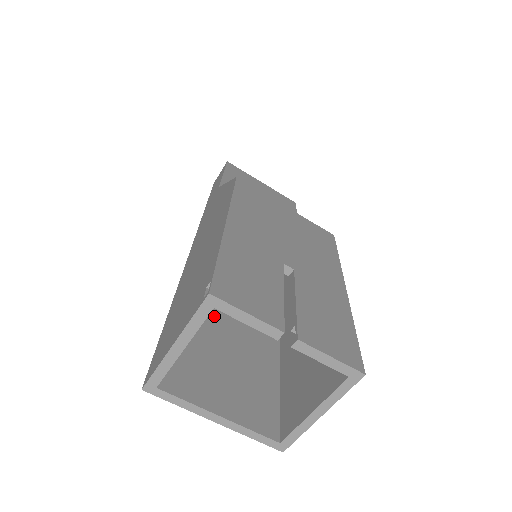
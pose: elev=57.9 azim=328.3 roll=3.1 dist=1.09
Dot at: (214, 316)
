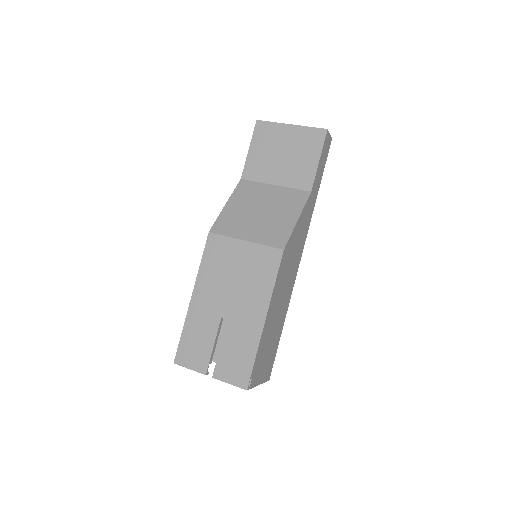
Dot at: occluded
